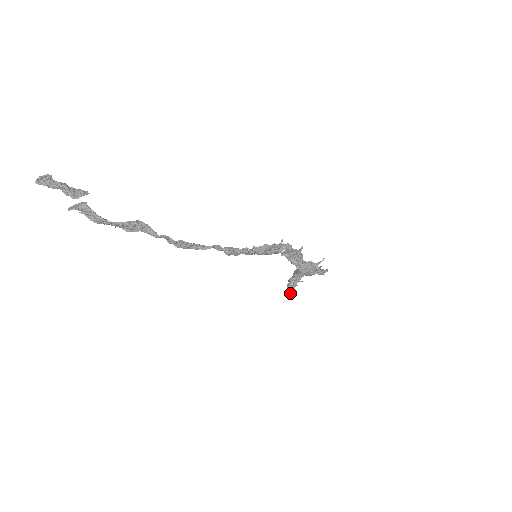
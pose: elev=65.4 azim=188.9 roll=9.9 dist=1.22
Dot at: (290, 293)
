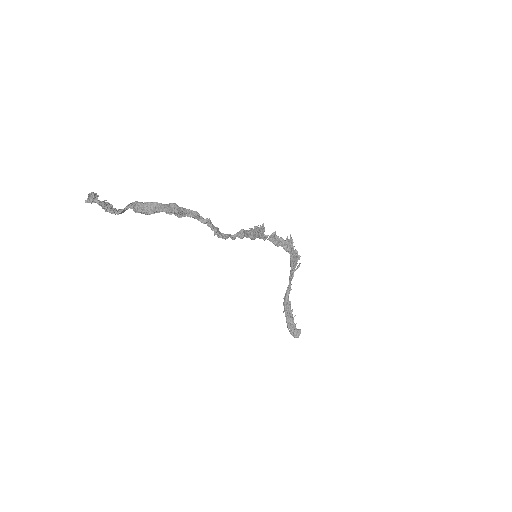
Dot at: (299, 333)
